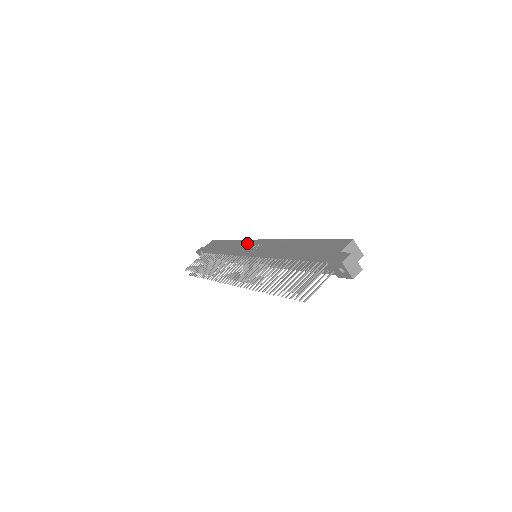
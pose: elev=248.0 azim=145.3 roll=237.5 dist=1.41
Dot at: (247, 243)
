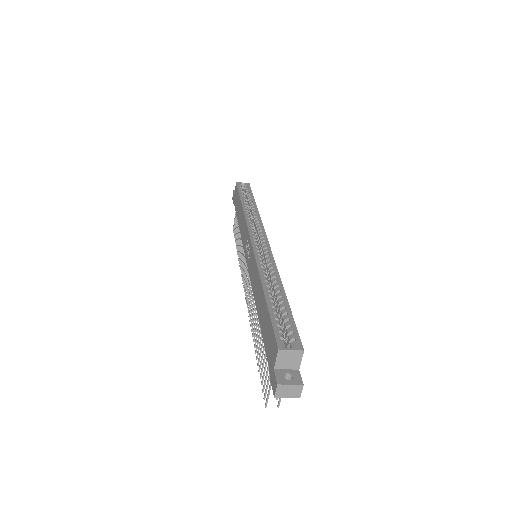
Dot at: (245, 232)
